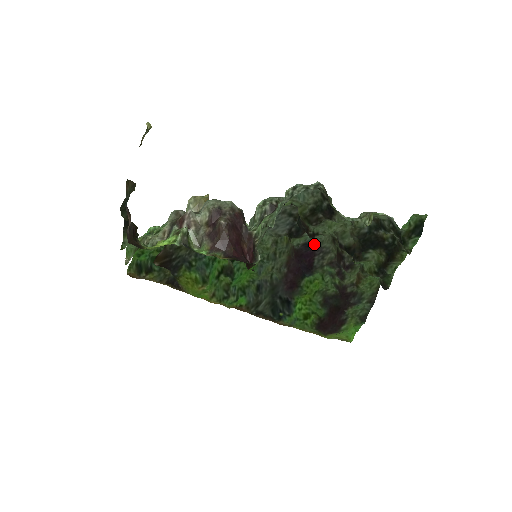
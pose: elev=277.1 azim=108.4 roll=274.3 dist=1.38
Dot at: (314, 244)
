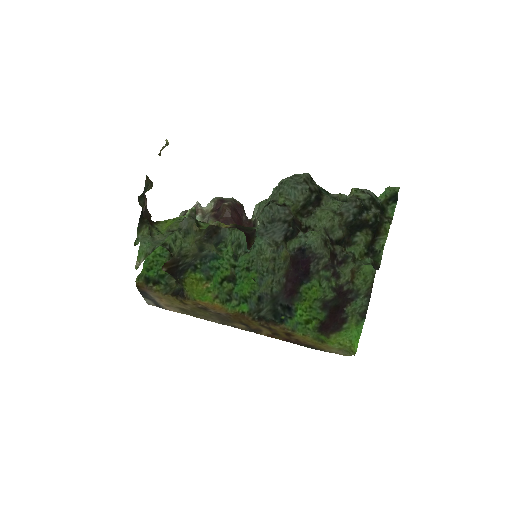
Dot at: (308, 251)
